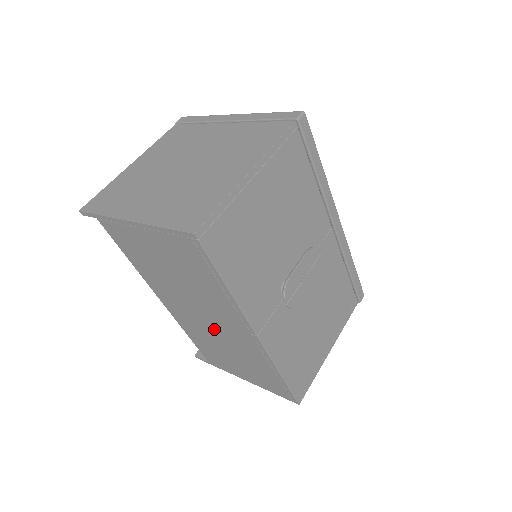
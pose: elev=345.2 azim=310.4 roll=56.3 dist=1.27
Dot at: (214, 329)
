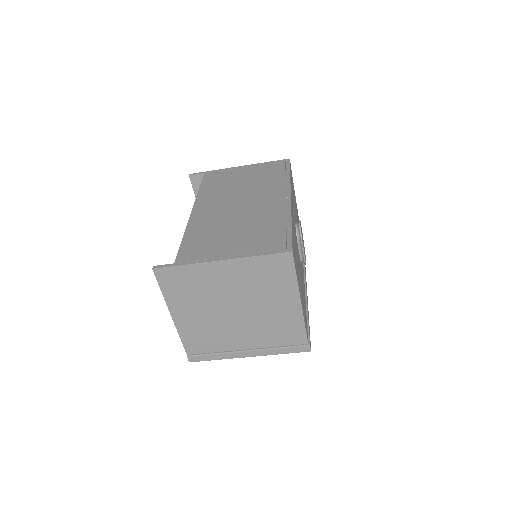
Dot at: (241, 211)
